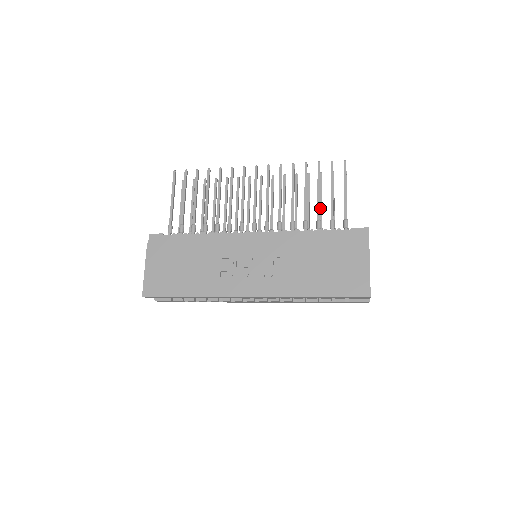
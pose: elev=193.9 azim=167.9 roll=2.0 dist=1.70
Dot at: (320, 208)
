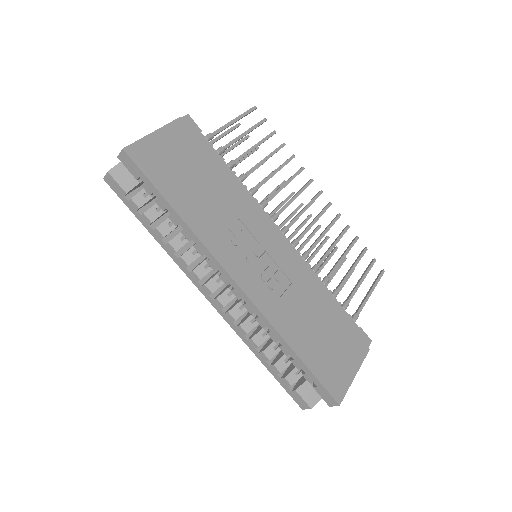
Dot at: (327, 283)
